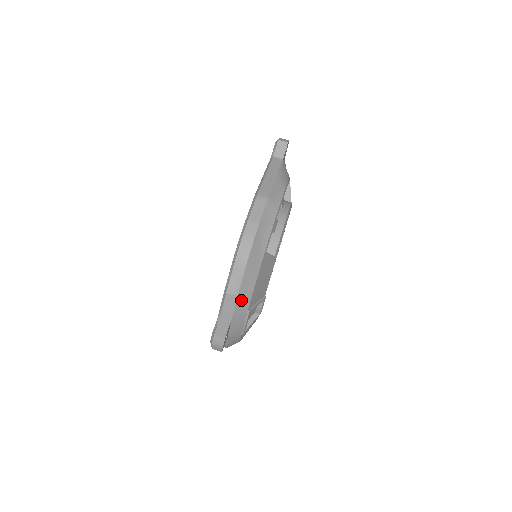
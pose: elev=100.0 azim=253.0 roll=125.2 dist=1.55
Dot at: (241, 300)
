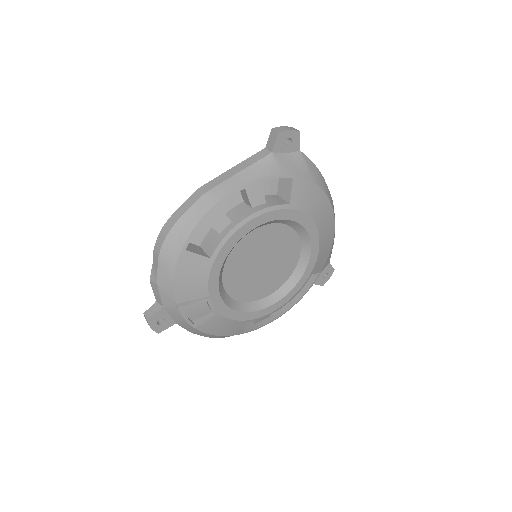
Dot at: (164, 291)
